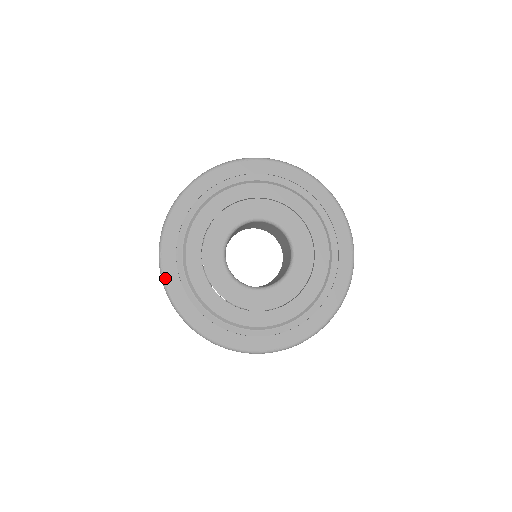
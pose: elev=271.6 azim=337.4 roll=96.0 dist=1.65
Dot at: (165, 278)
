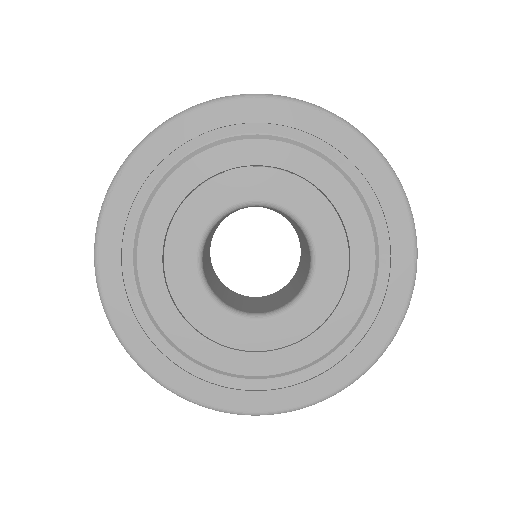
Dot at: (207, 404)
